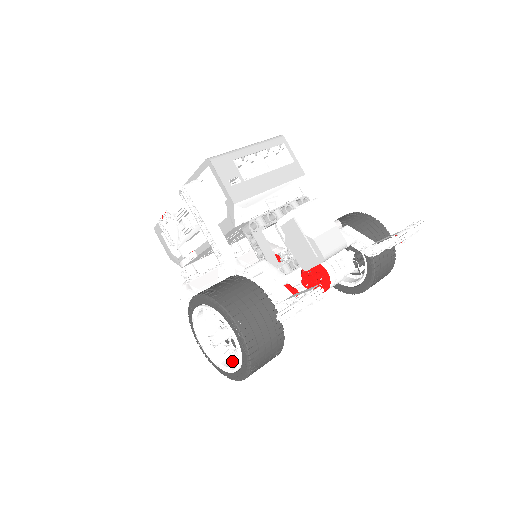
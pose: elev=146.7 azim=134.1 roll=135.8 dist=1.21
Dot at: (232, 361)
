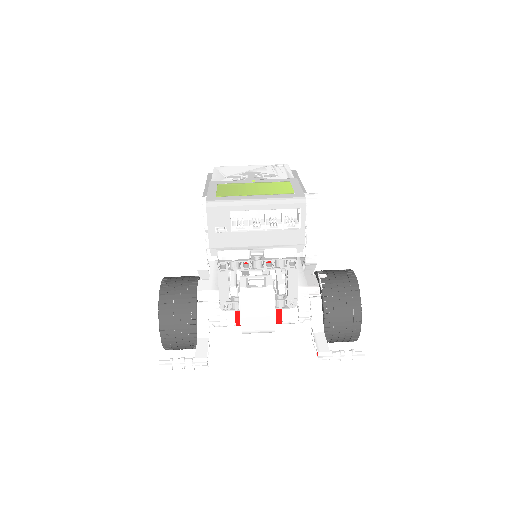
Dot at: occluded
